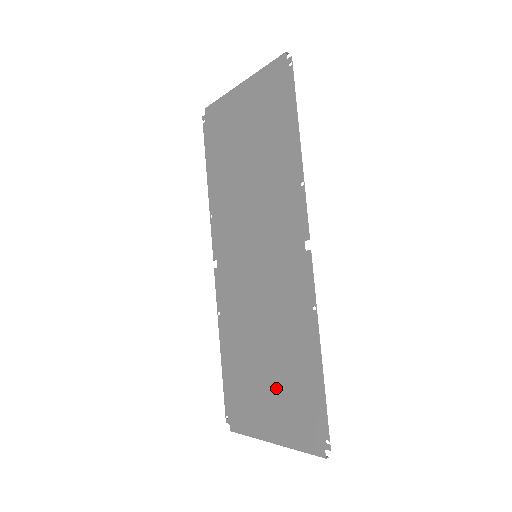
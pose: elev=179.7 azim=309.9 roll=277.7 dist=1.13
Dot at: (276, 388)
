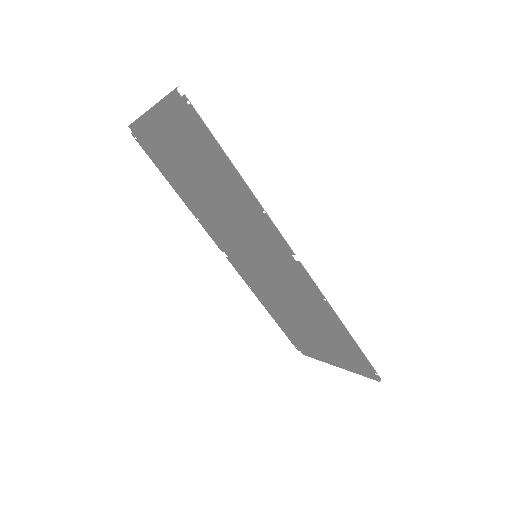
Dot at: (323, 340)
